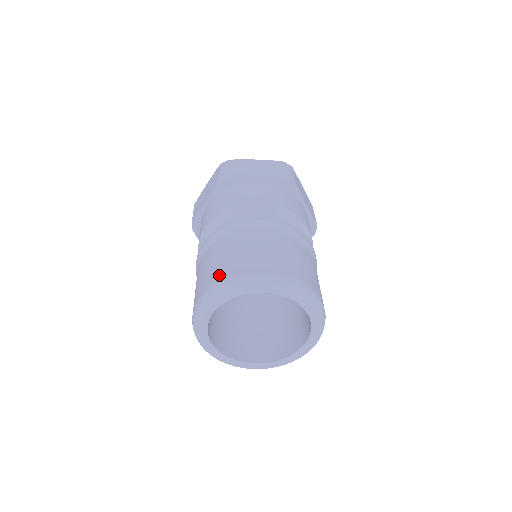
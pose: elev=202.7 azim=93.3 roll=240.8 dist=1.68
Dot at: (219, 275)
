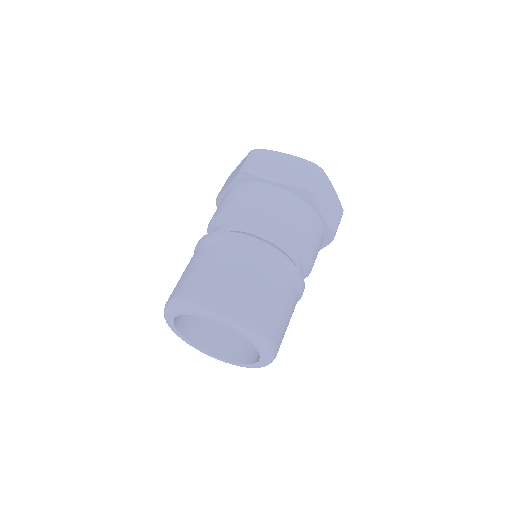
Dot at: (244, 307)
